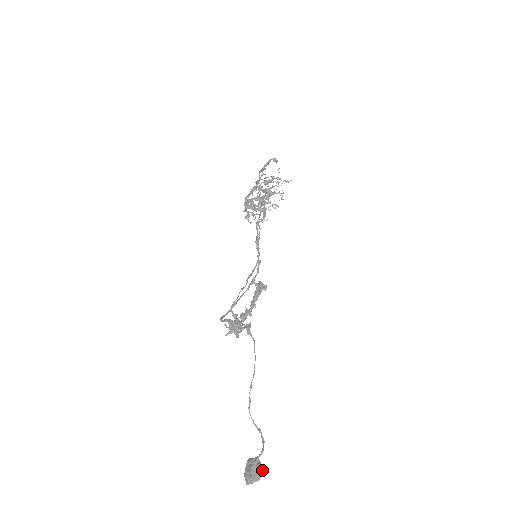
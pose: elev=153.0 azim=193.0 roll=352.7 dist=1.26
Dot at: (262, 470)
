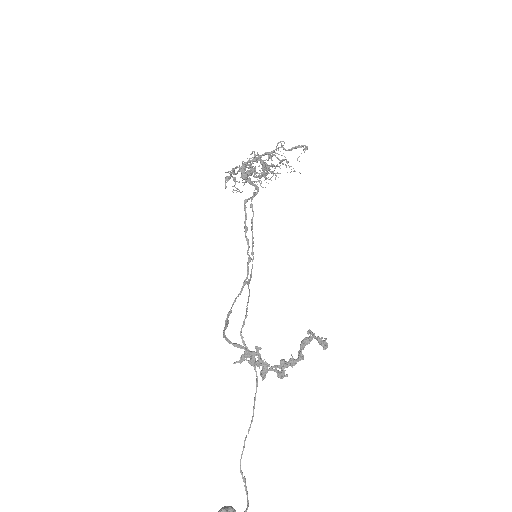
Dot at: out of frame
